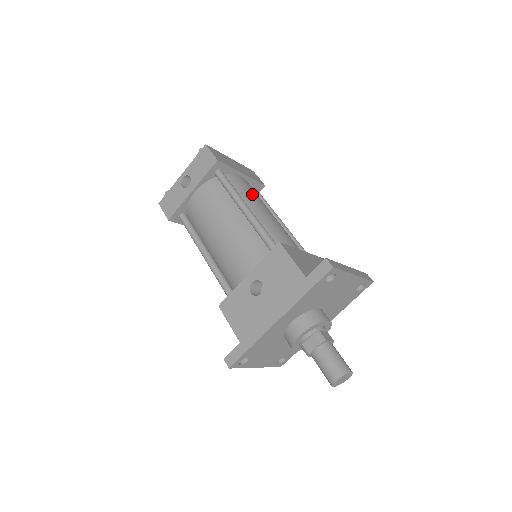
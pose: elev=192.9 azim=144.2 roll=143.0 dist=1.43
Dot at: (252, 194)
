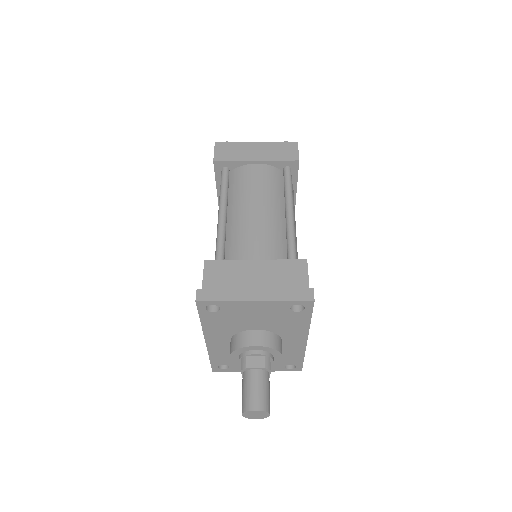
Dot at: (249, 188)
